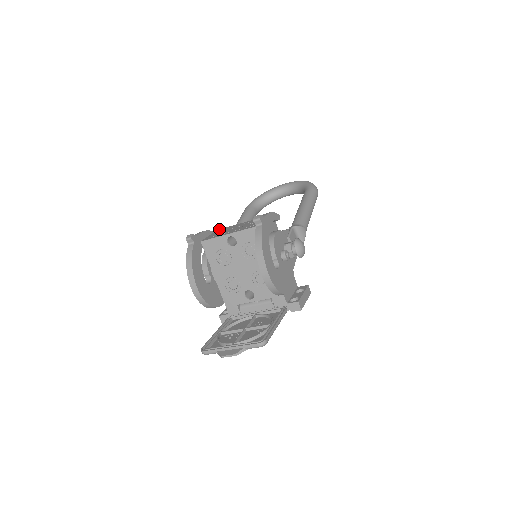
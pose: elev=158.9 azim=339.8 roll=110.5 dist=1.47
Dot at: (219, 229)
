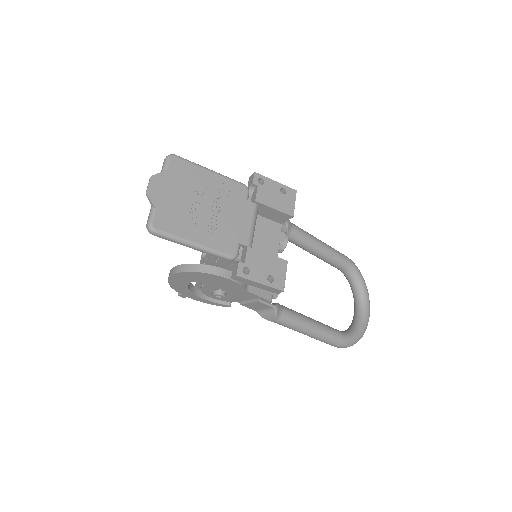
Dot at: occluded
